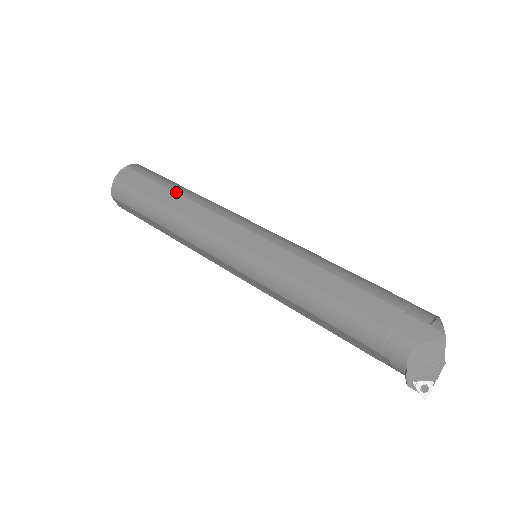
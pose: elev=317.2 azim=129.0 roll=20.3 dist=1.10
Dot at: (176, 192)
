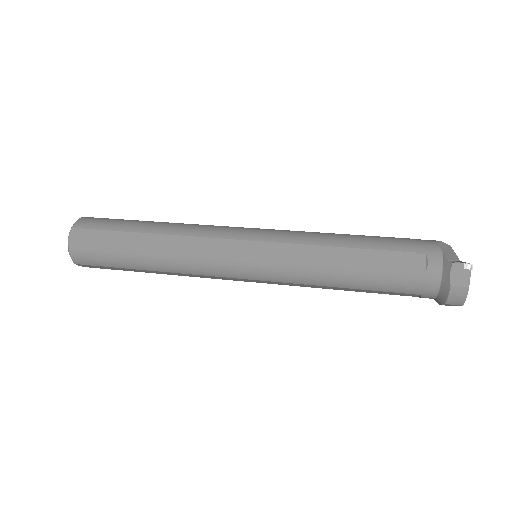
Dot at: occluded
